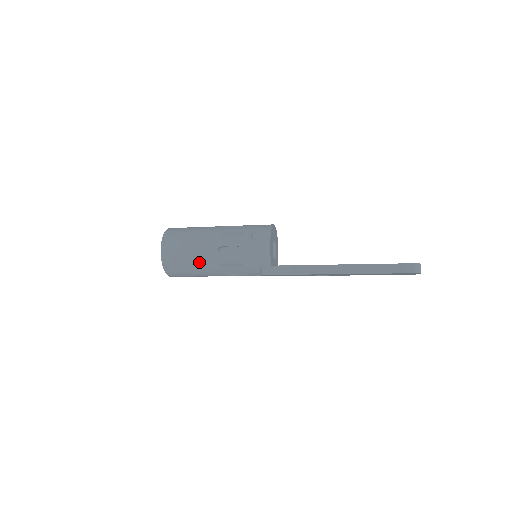
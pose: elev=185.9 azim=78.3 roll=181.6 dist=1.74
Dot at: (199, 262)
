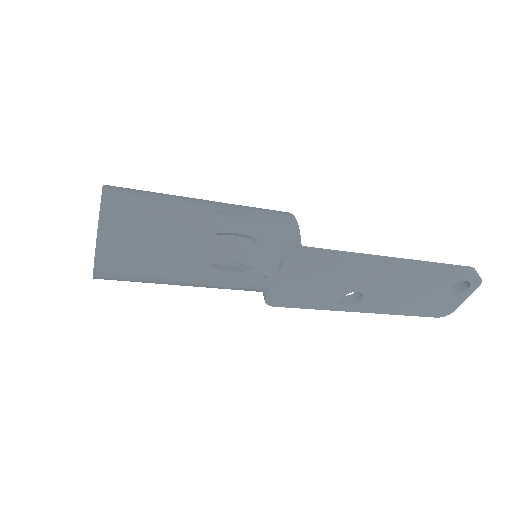
Dot at: (179, 225)
